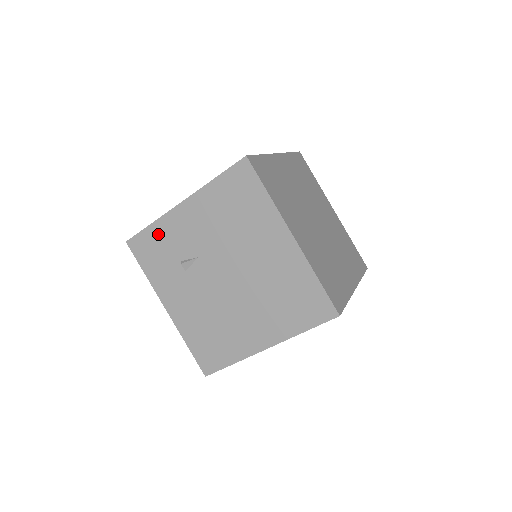
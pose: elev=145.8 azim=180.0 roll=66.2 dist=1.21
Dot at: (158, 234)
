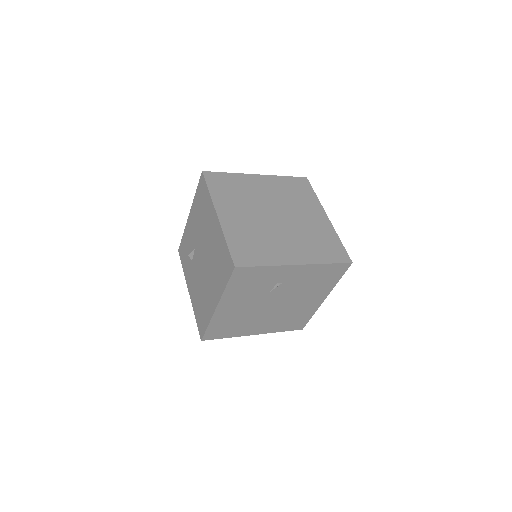
Dot at: (185, 240)
